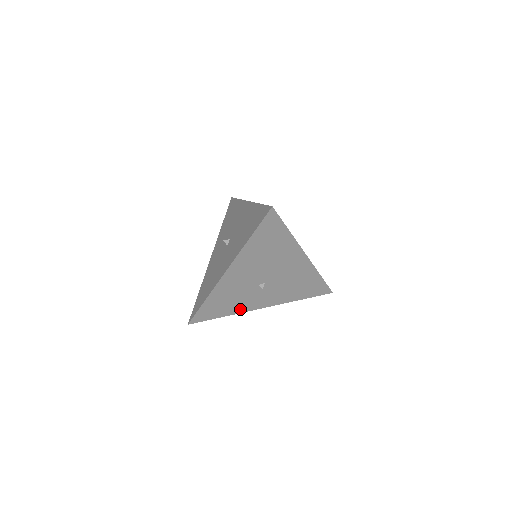
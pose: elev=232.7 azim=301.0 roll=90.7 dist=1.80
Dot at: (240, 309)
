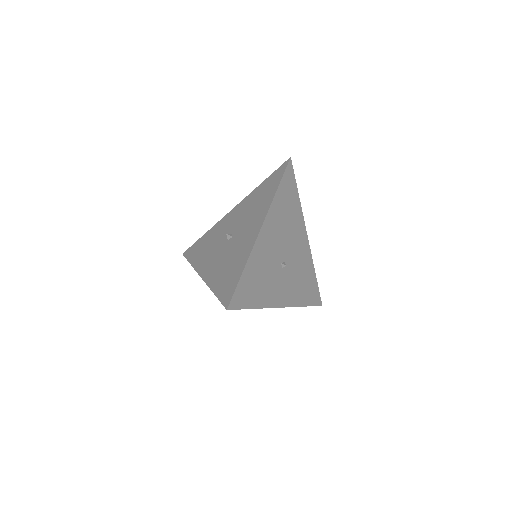
Dot at: occluded
